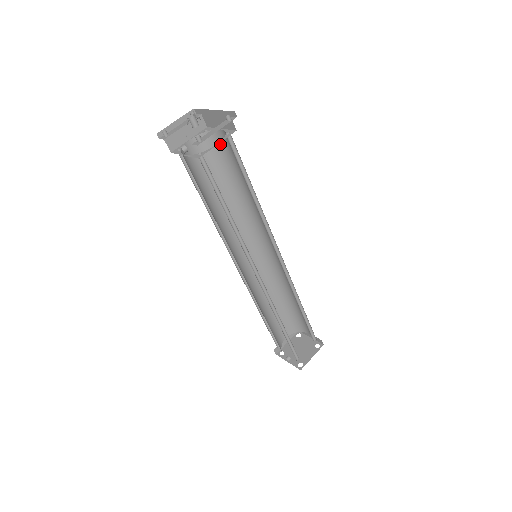
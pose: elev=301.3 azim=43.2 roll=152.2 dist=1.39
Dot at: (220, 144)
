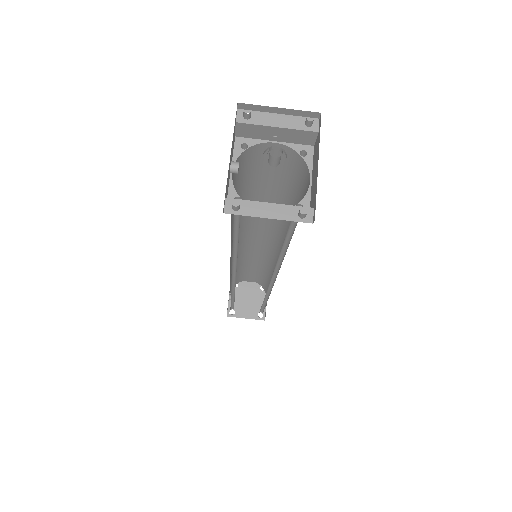
Dot at: (304, 180)
